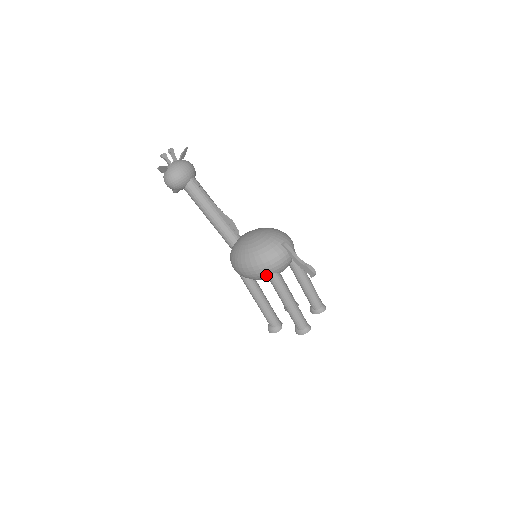
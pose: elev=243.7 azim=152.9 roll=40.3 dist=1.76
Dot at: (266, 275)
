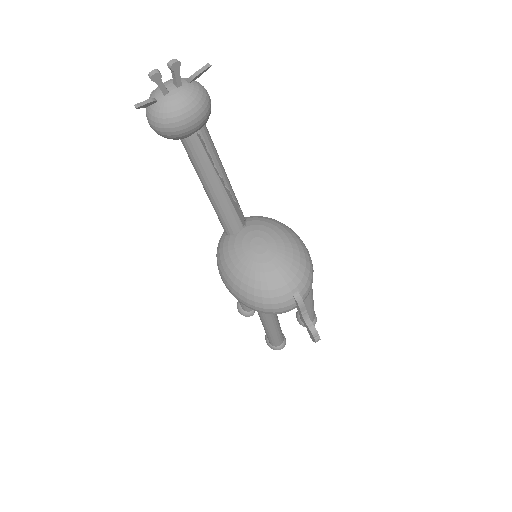
Dot at: occluded
